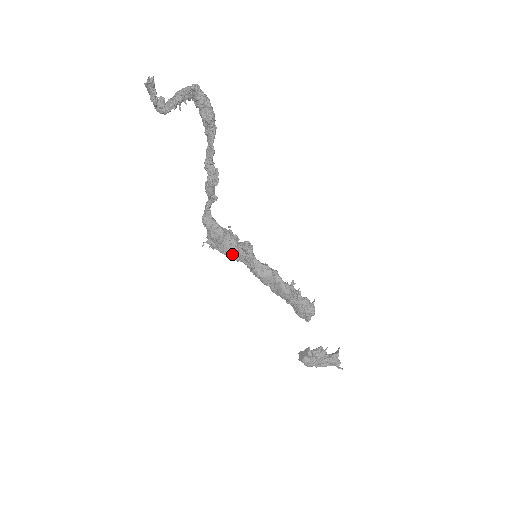
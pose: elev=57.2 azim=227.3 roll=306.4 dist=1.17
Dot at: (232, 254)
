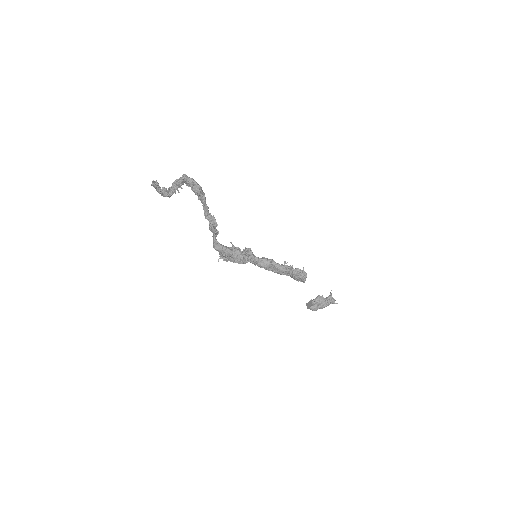
Dot at: (240, 261)
